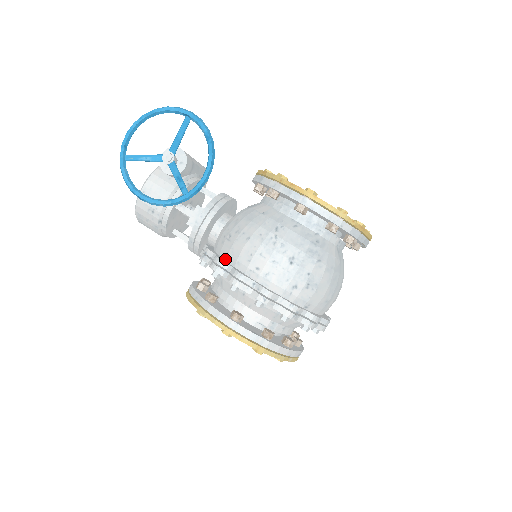
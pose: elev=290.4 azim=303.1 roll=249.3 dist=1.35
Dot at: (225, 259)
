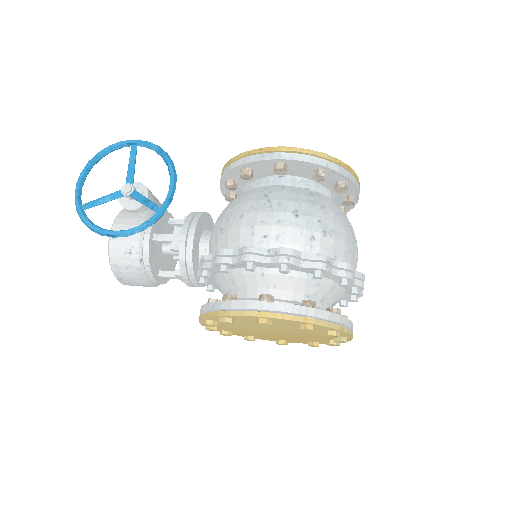
Dot at: occluded
